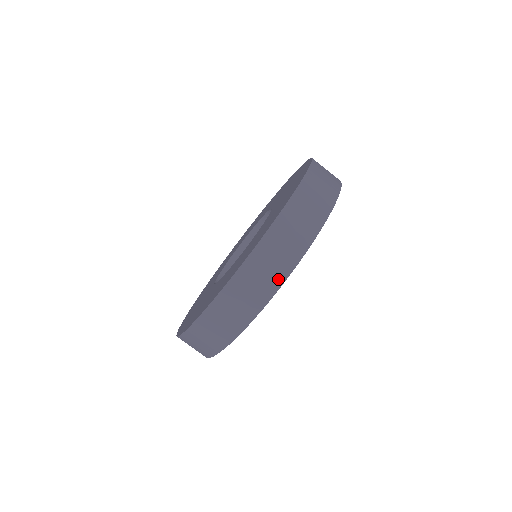
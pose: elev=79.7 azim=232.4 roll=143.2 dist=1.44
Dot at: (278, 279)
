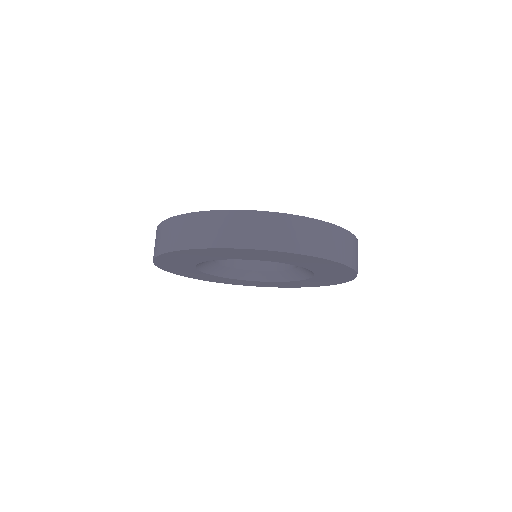
Dot at: (344, 259)
